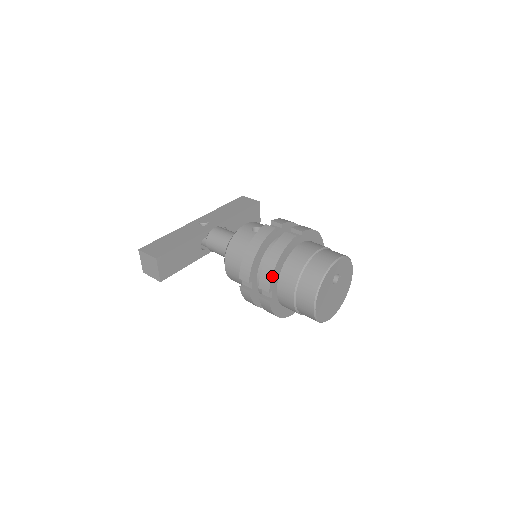
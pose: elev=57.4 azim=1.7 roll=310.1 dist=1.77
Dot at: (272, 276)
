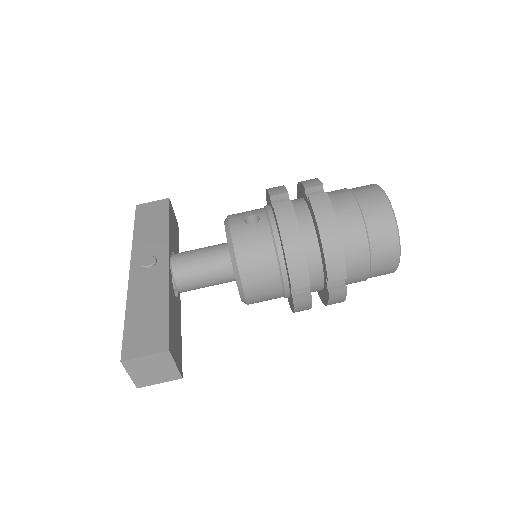
Dot at: (343, 256)
